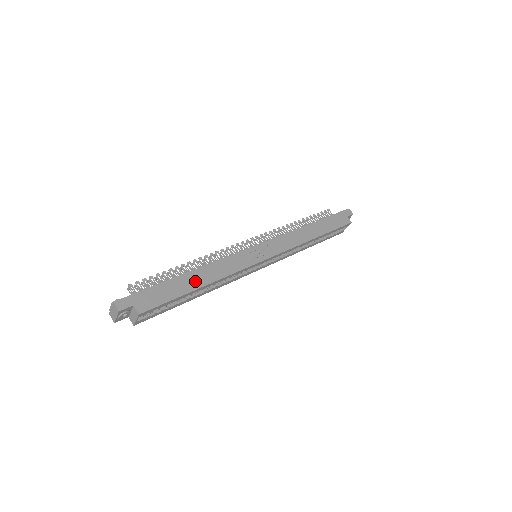
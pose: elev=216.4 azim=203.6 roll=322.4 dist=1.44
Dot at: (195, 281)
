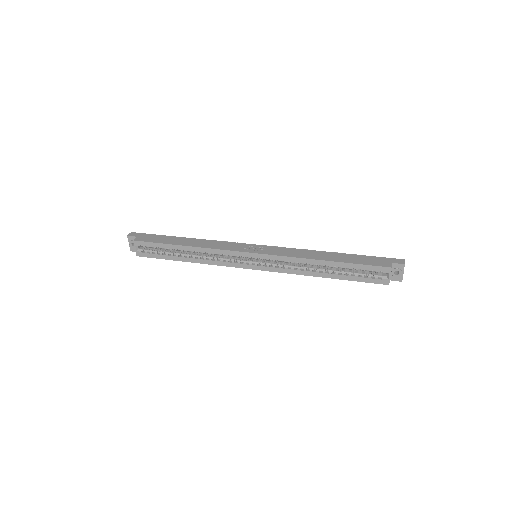
Dot at: (184, 242)
